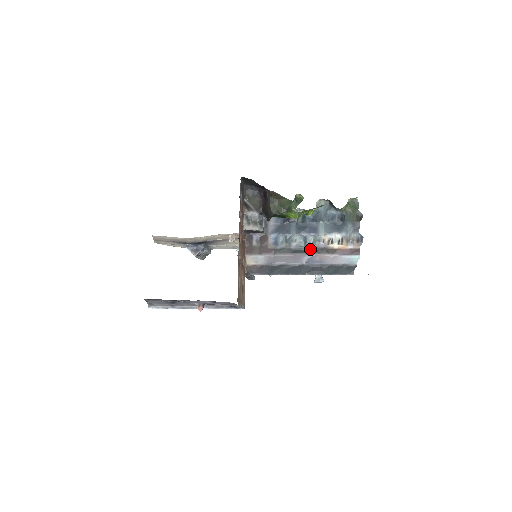
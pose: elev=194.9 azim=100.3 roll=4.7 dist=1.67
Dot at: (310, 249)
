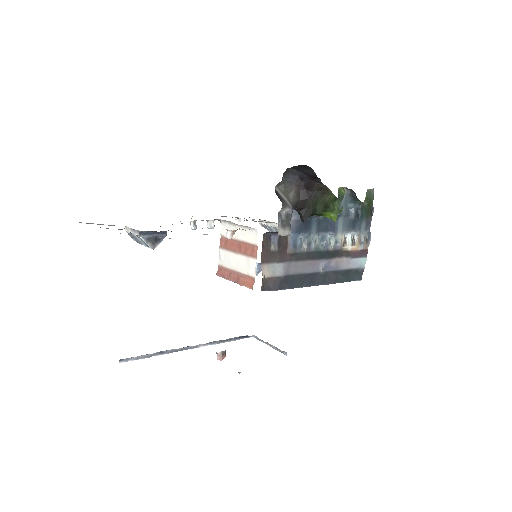
Dot at: (327, 252)
